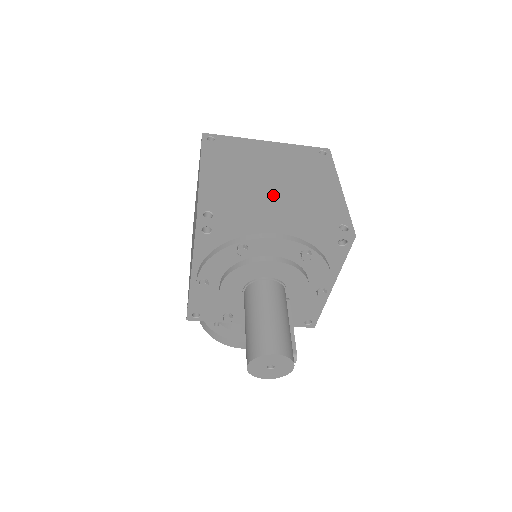
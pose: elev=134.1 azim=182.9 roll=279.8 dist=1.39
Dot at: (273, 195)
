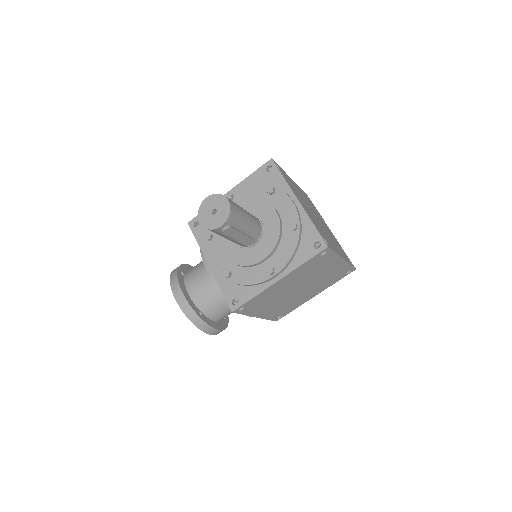
Dot at: (310, 211)
